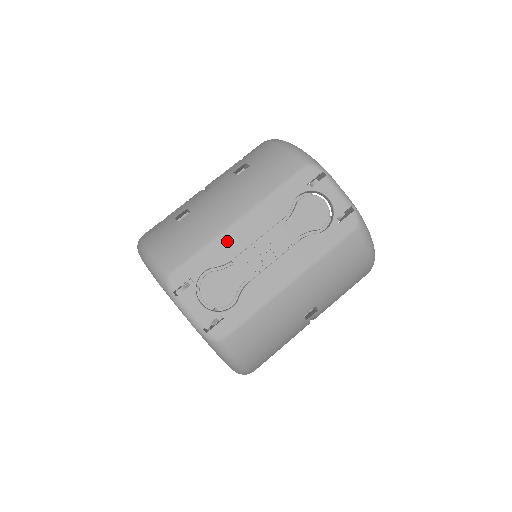
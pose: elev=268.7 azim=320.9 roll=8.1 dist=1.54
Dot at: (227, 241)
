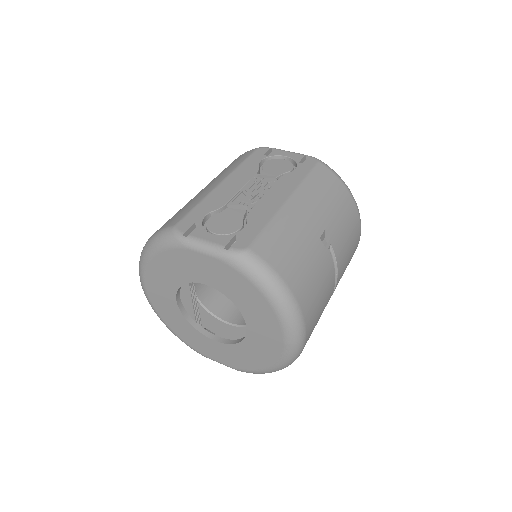
Dot at: (216, 195)
